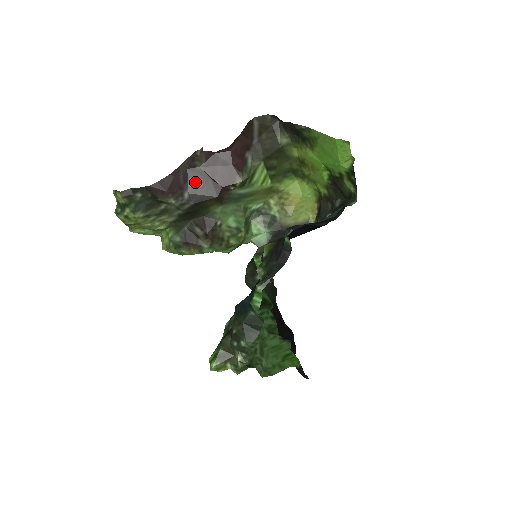
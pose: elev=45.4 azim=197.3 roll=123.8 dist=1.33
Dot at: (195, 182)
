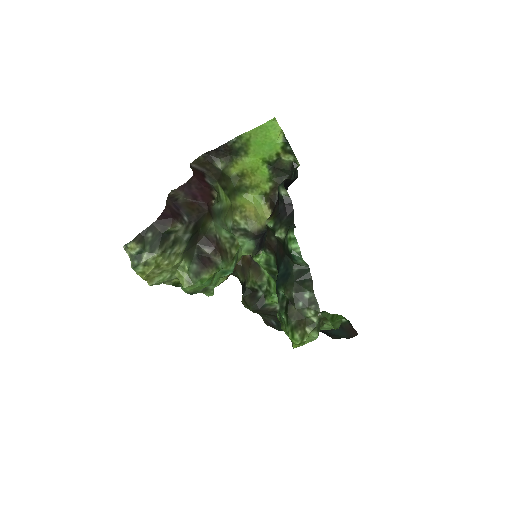
Dot at: (185, 208)
